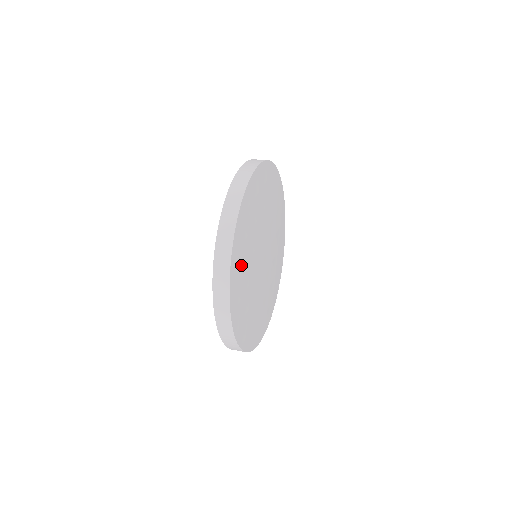
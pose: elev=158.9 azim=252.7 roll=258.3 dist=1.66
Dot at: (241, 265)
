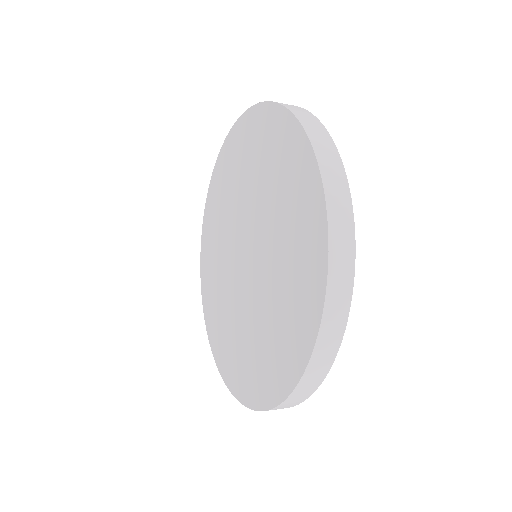
Dot at: occluded
